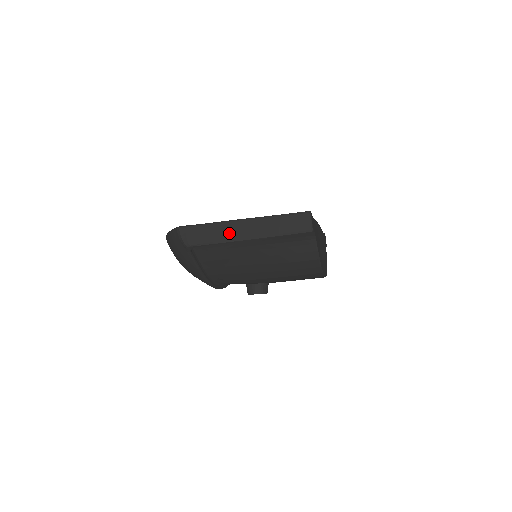
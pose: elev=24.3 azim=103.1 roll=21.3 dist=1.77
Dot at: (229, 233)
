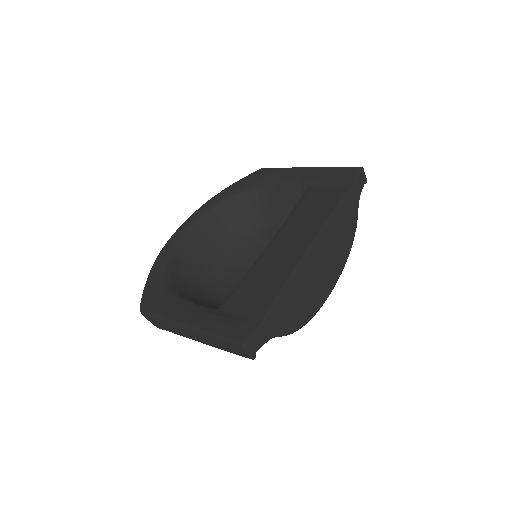
Dot at: (182, 333)
